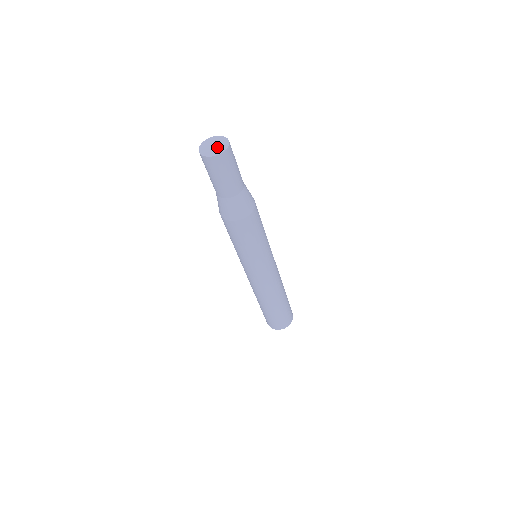
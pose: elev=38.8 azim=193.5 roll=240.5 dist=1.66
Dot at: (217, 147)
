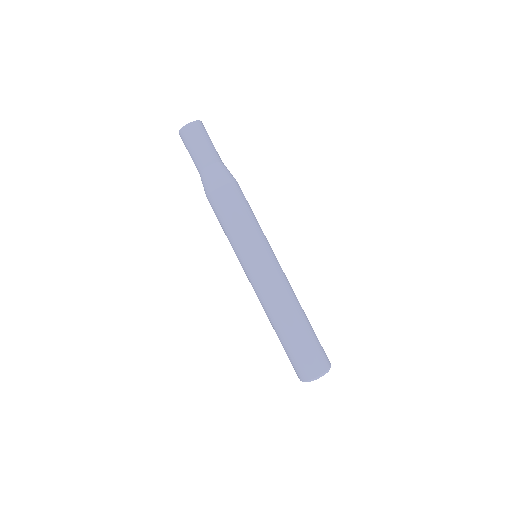
Dot at: occluded
